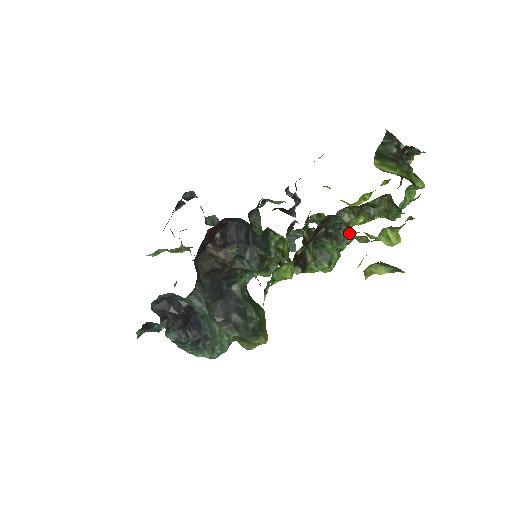
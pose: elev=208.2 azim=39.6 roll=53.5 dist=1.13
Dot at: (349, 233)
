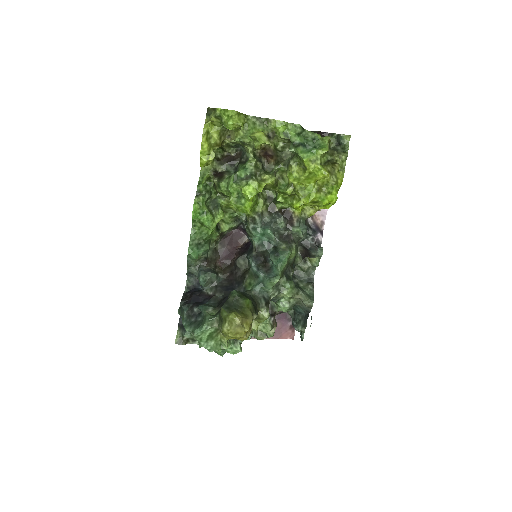
Dot at: (251, 157)
